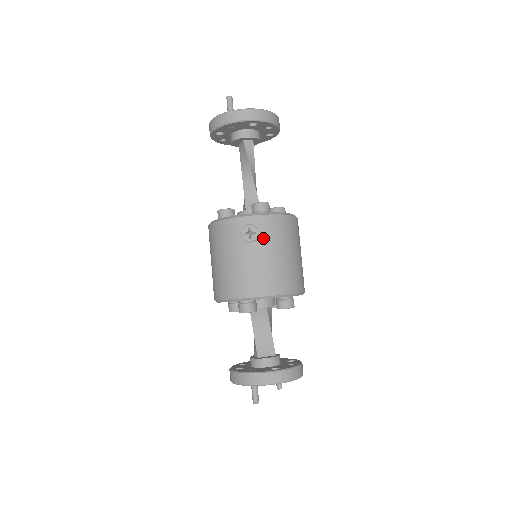
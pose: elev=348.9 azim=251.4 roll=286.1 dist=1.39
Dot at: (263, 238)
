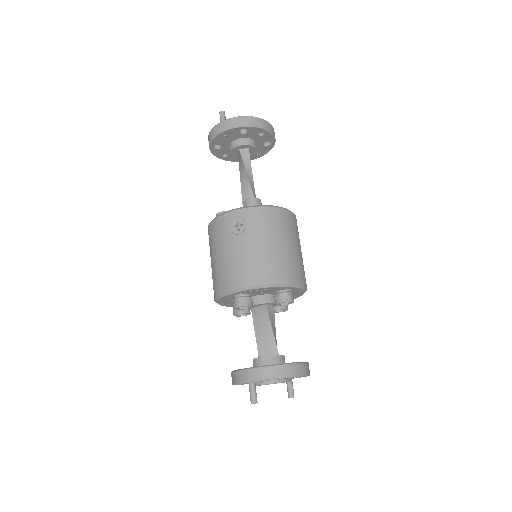
Dot at: (251, 229)
